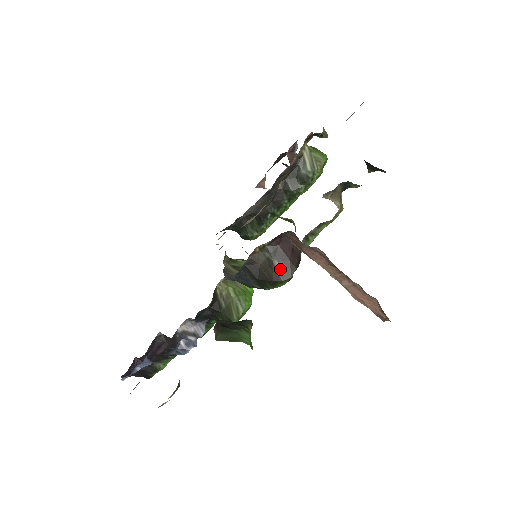
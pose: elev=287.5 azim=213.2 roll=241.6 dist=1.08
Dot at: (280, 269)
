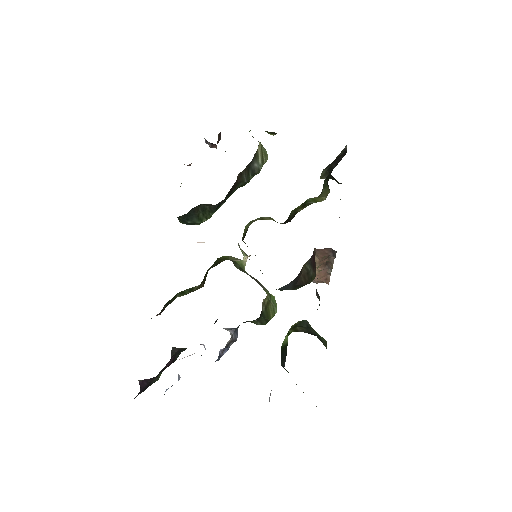
Dot at: (312, 274)
